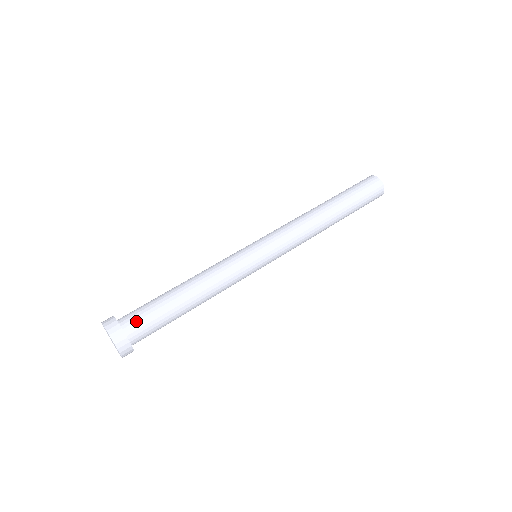
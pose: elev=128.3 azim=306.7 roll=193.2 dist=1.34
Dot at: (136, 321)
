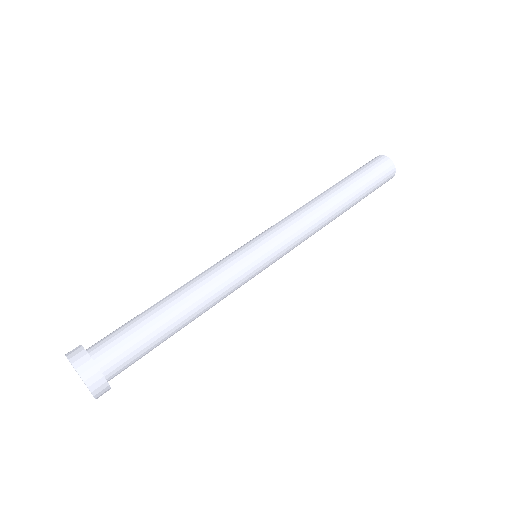
Dot at: (111, 348)
